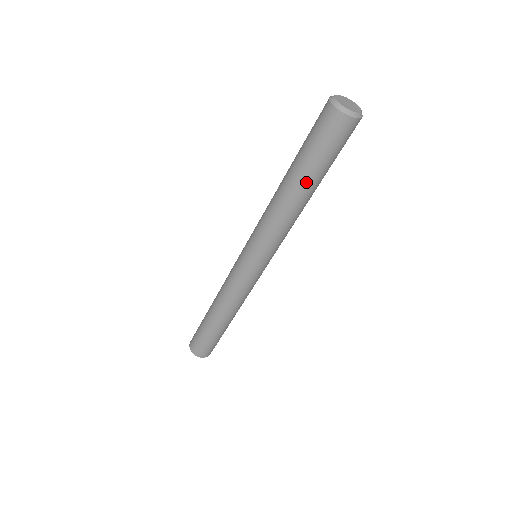
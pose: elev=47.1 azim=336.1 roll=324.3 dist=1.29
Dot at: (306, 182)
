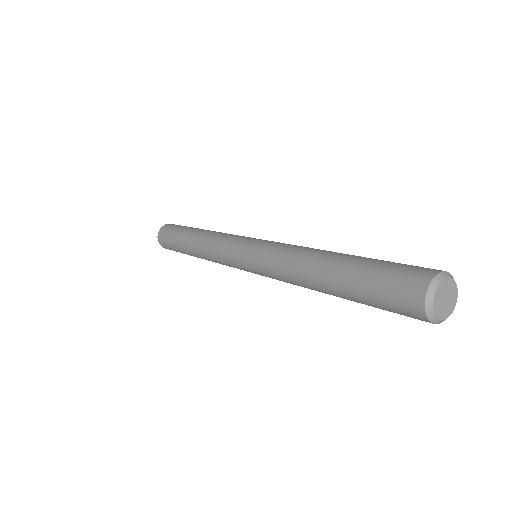
Dot at: (339, 294)
